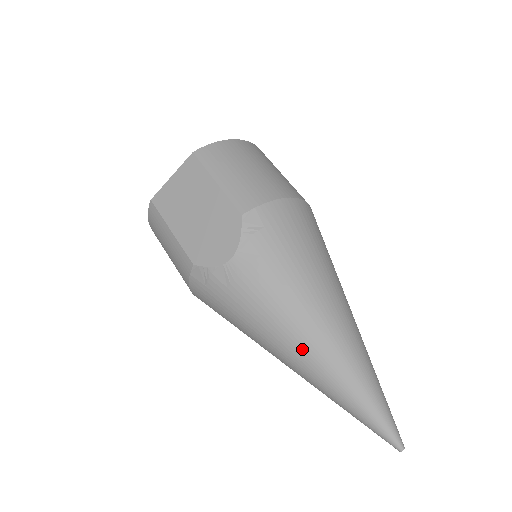
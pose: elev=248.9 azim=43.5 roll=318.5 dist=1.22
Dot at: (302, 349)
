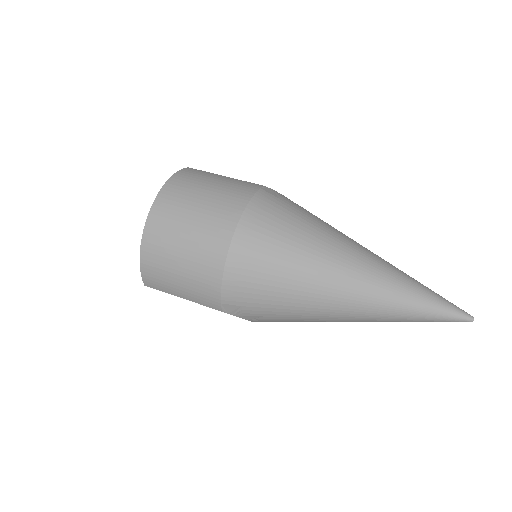
Dot at: occluded
